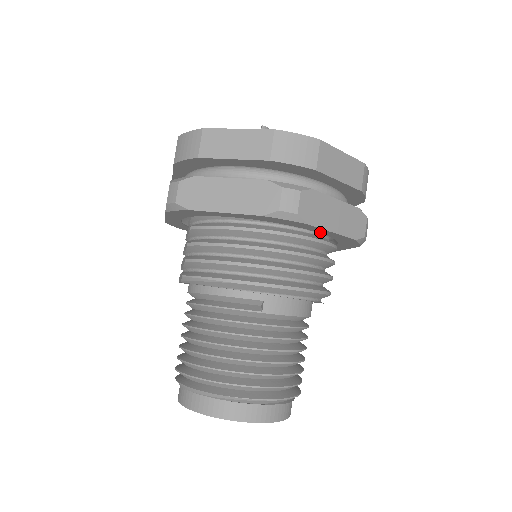
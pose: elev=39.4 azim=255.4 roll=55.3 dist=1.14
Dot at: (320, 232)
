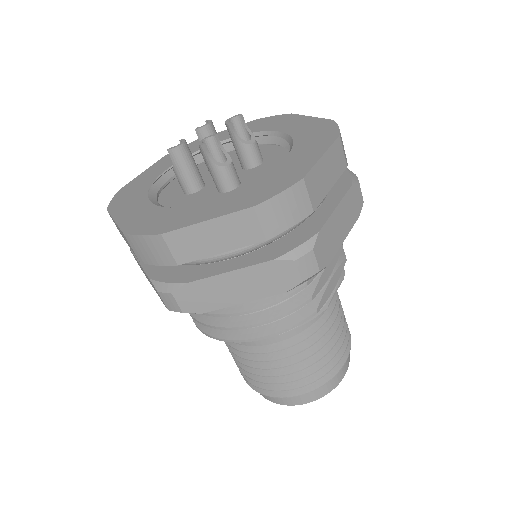
Dot at: occluded
